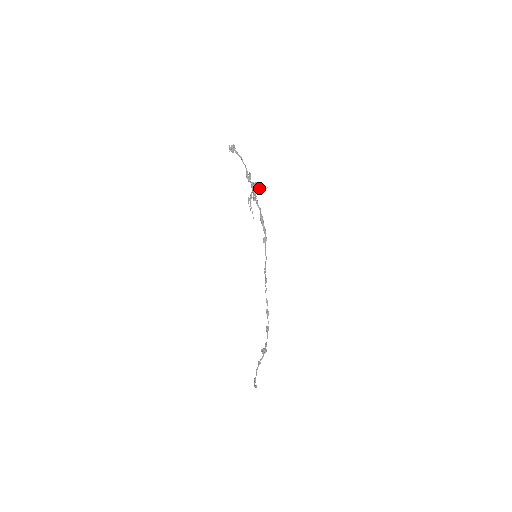
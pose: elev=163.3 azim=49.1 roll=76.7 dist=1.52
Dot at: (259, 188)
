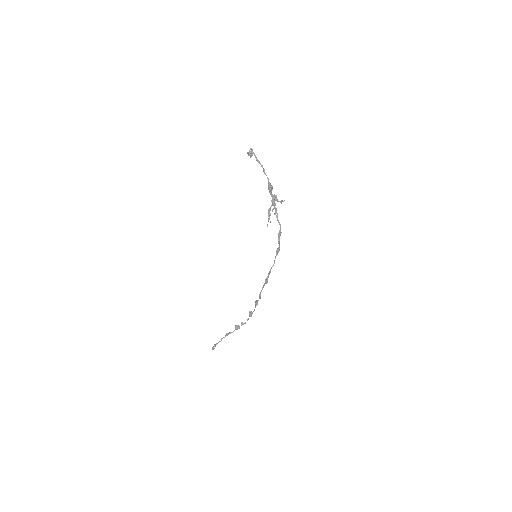
Dot at: (278, 201)
